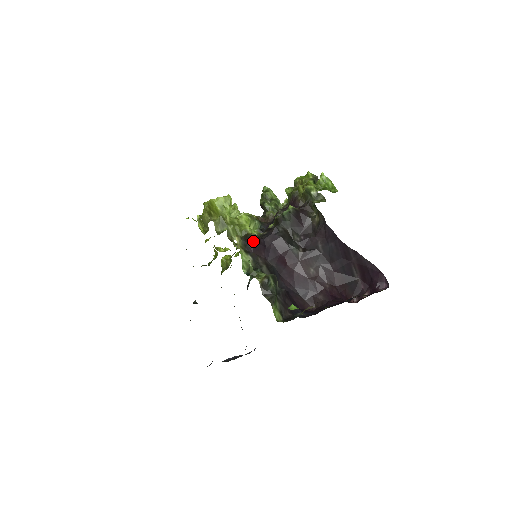
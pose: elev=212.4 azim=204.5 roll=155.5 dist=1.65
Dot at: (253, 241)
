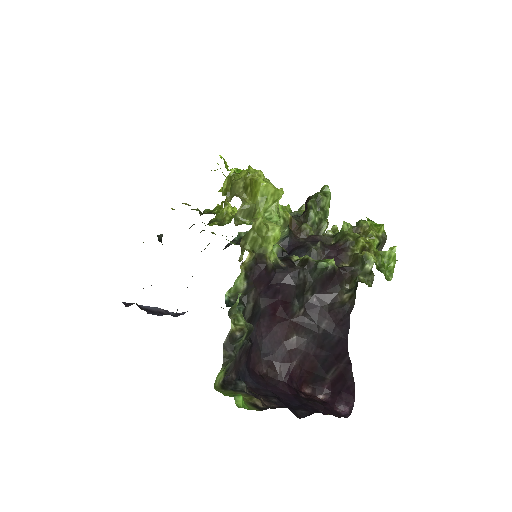
Dot at: (263, 269)
